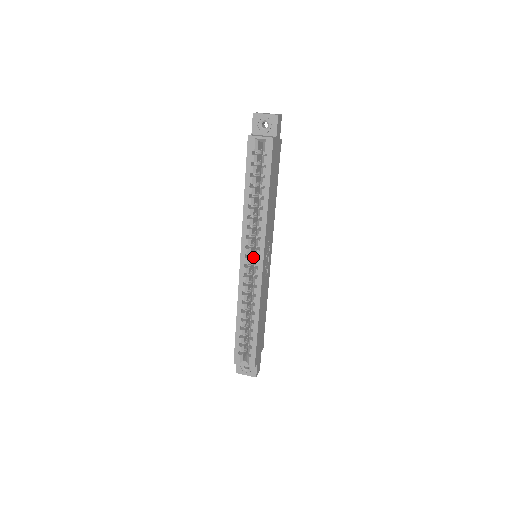
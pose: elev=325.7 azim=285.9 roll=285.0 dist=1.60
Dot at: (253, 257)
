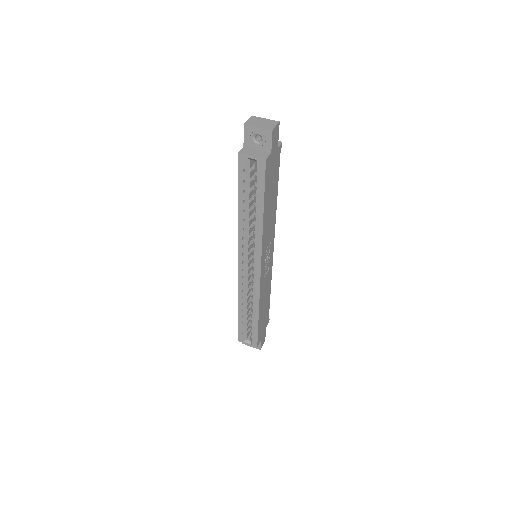
Dot at: occluded
